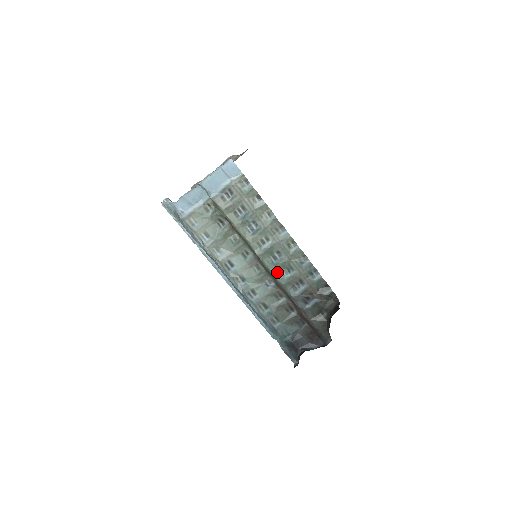
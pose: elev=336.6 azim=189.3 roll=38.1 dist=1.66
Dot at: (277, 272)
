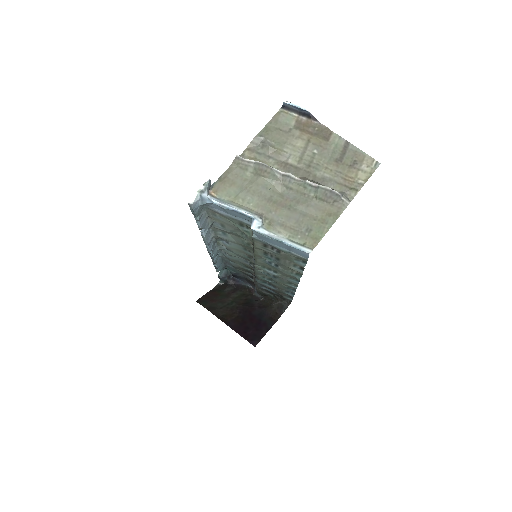
Dot at: (261, 274)
